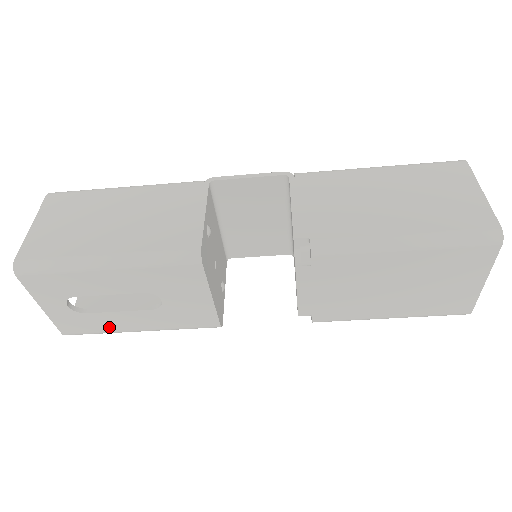
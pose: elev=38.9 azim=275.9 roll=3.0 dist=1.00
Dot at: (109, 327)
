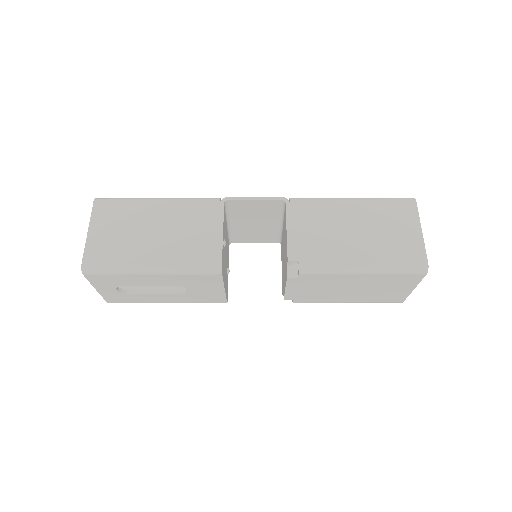
Dot at: (144, 300)
